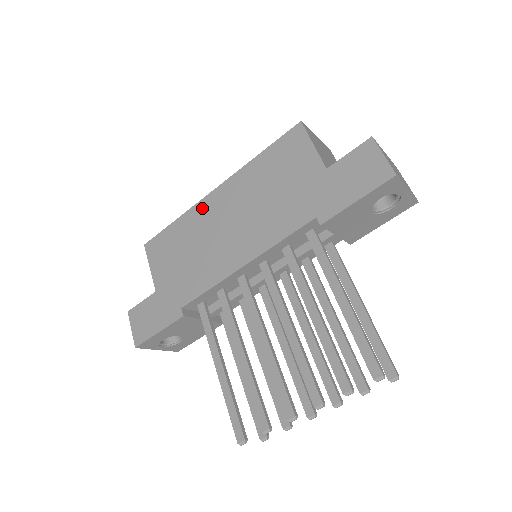
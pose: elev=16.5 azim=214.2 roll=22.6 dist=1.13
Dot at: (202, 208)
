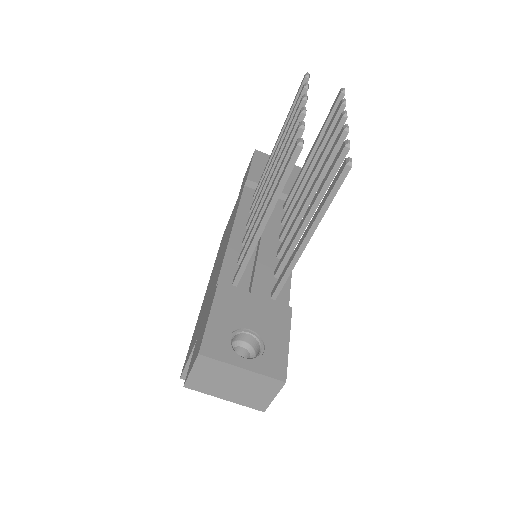
Dot at: (203, 302)
